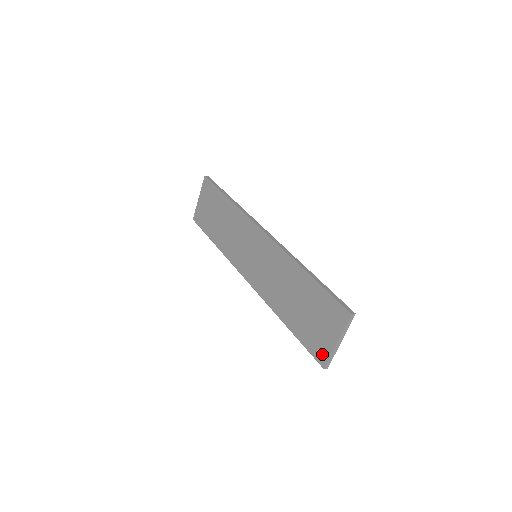
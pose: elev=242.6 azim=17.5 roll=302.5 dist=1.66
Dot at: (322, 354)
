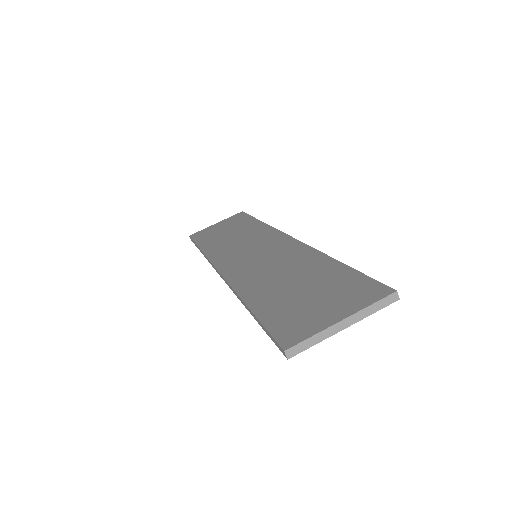
Dot at: (297, 333)
